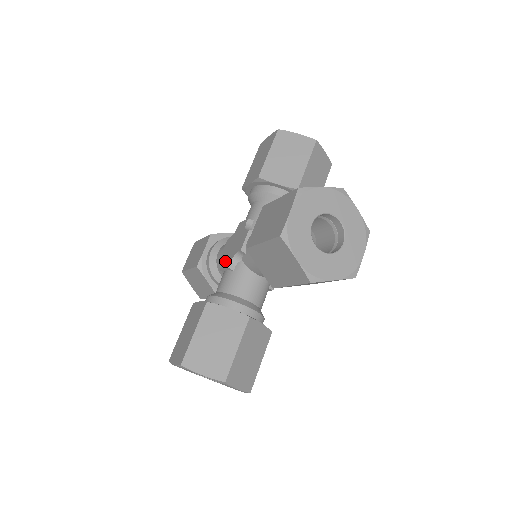
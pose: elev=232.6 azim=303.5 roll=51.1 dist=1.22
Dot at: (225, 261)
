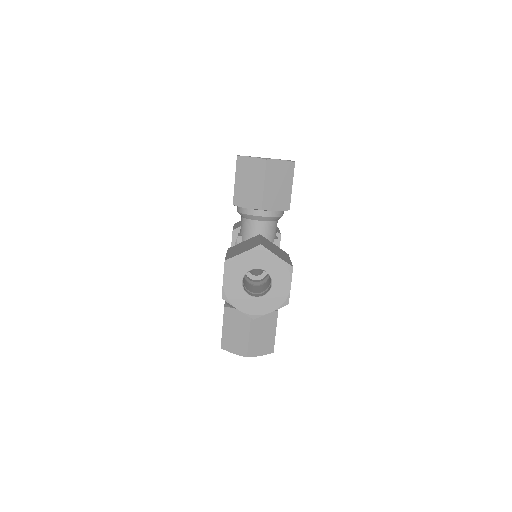
Dot at: occluded
